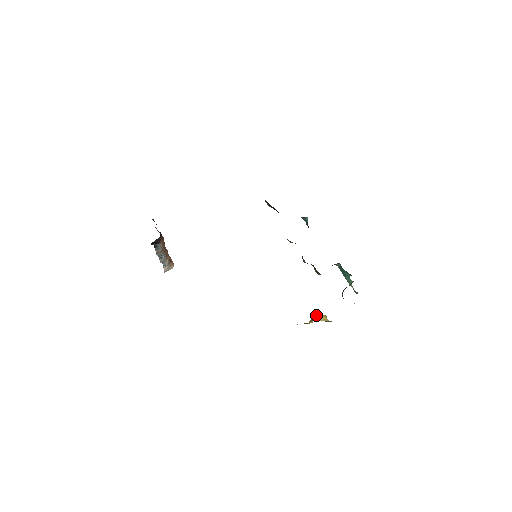
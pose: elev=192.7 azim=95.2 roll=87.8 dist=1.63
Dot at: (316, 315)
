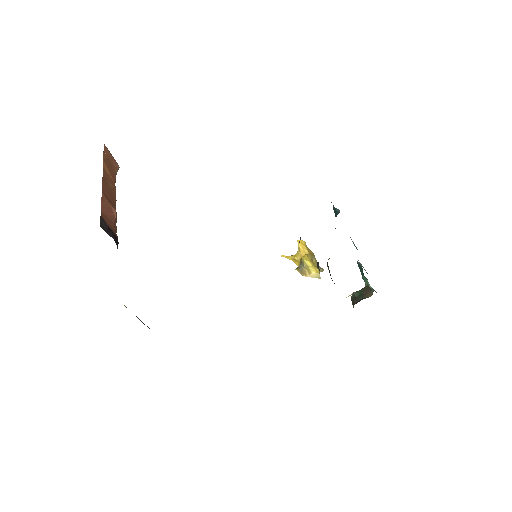
Dot at: (307, 265)
